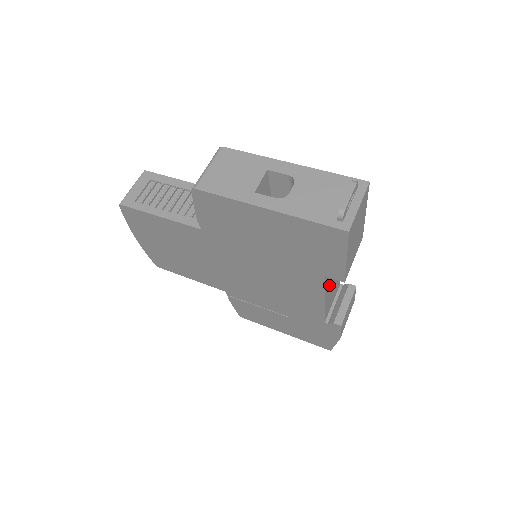
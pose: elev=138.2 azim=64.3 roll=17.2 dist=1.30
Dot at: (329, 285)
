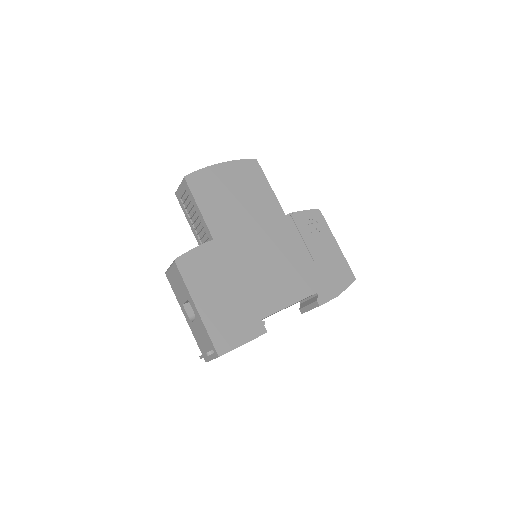
Dot at: occluded
